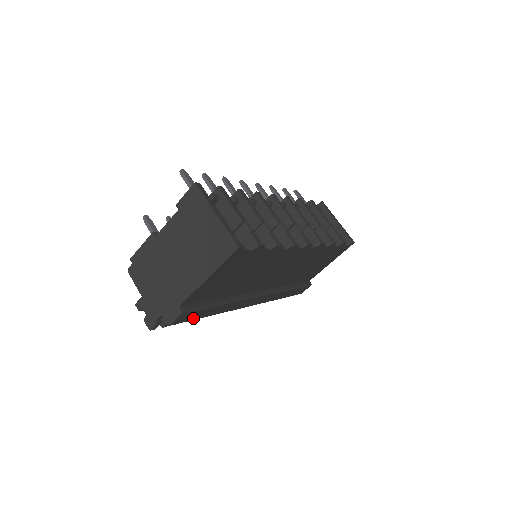
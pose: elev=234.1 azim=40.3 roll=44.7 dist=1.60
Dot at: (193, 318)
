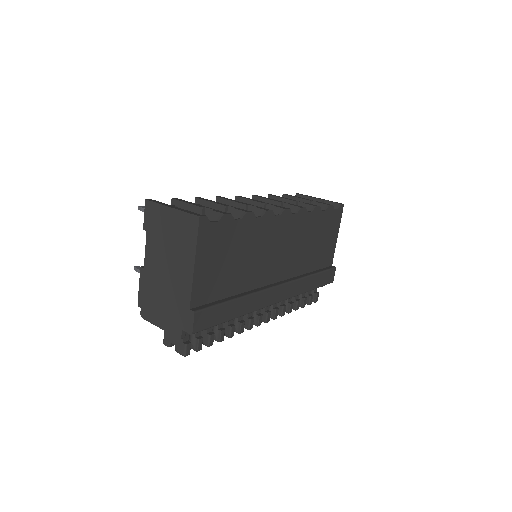
Dot at: (215, 322)
